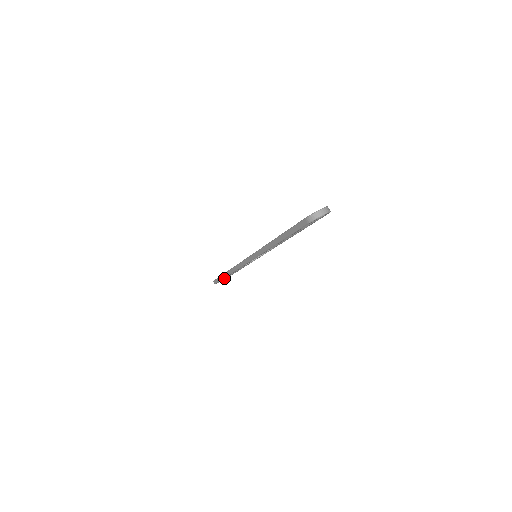
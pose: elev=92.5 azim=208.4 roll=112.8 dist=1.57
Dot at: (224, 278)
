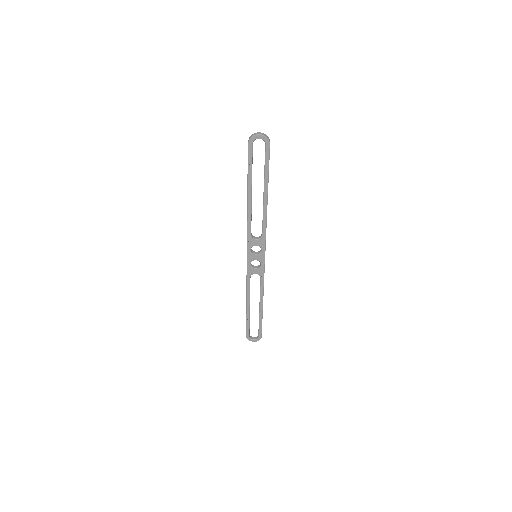
Dot at: (248, 317)
